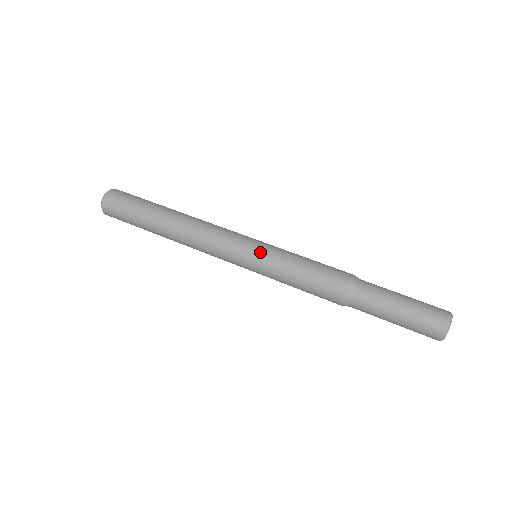
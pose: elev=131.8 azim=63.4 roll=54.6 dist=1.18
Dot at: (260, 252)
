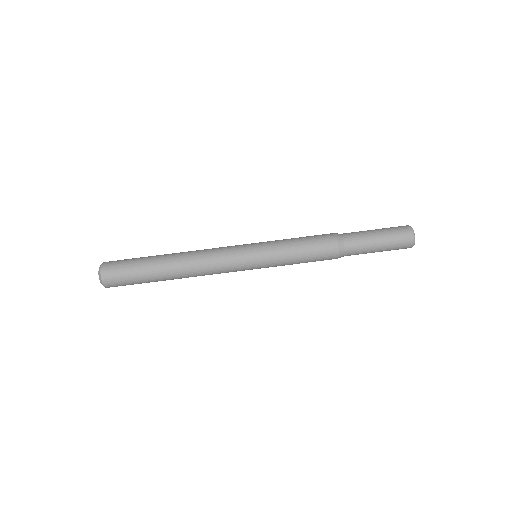
Dot at: (263, 262)
